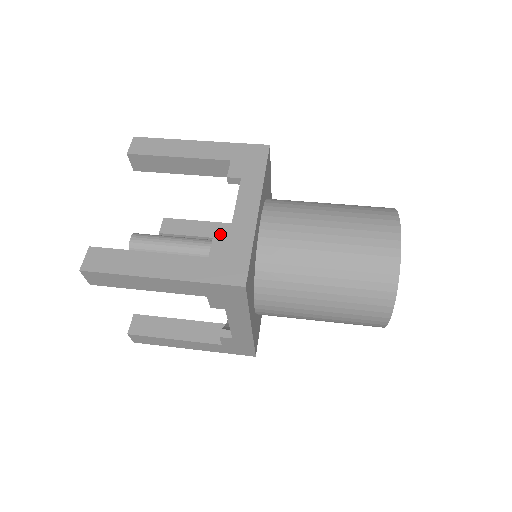
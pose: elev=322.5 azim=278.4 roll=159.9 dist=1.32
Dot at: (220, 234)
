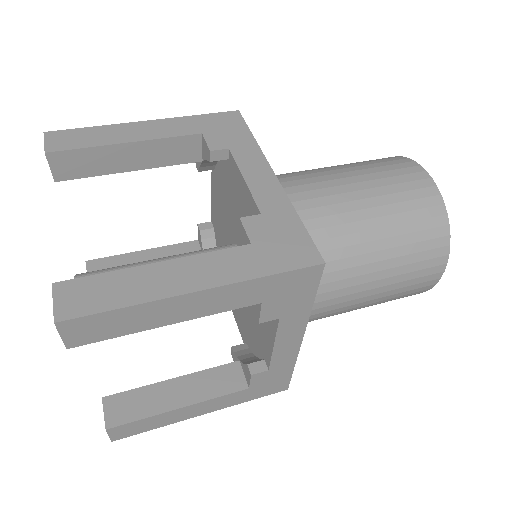
Dot at: occluded
